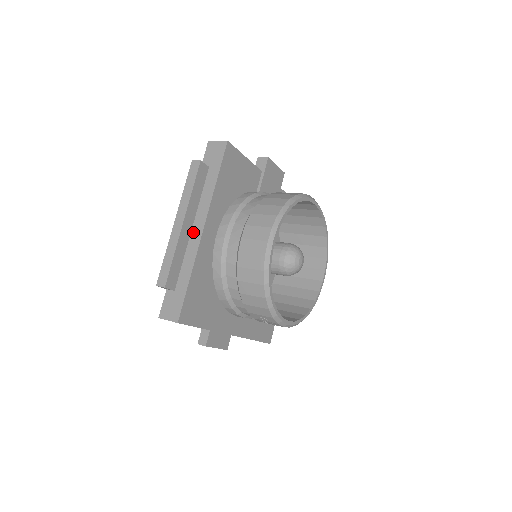
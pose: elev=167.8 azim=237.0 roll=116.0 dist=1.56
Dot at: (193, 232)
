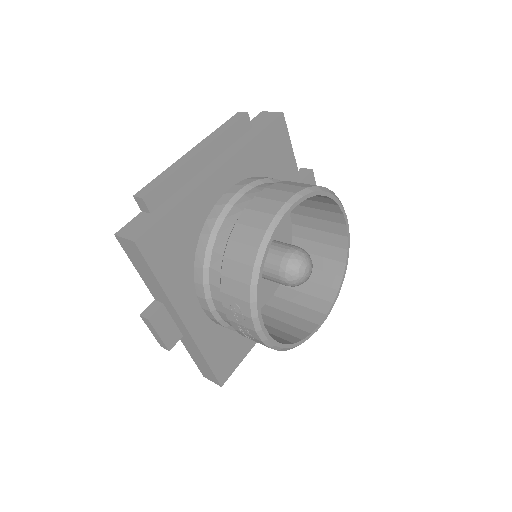
Dot at: (204, 170)
